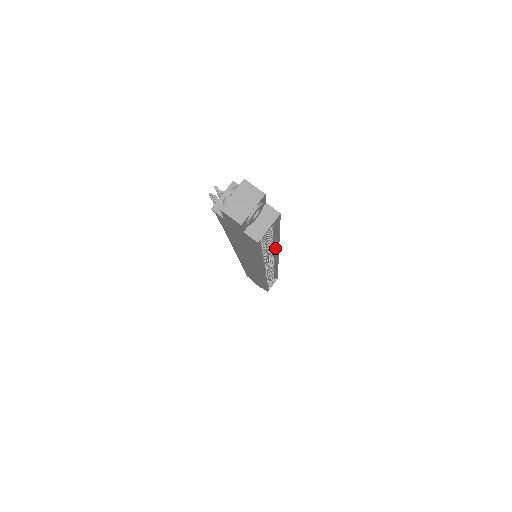
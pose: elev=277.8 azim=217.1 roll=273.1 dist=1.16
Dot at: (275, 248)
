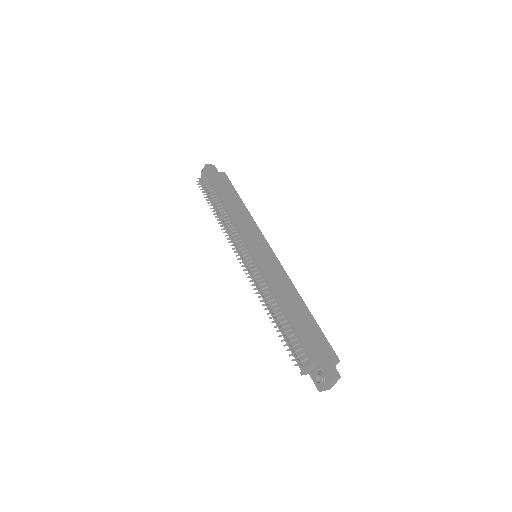
Dot at: (289, 283)
